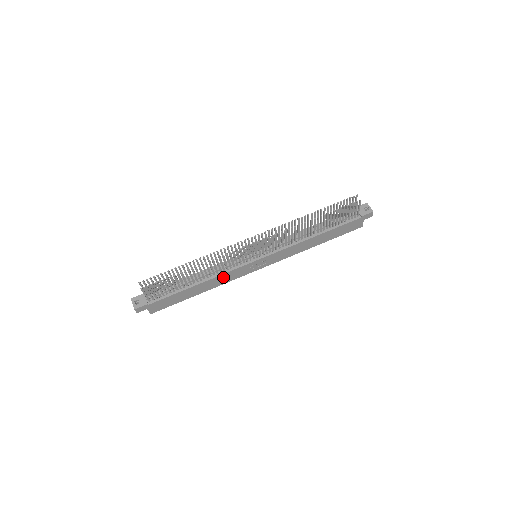
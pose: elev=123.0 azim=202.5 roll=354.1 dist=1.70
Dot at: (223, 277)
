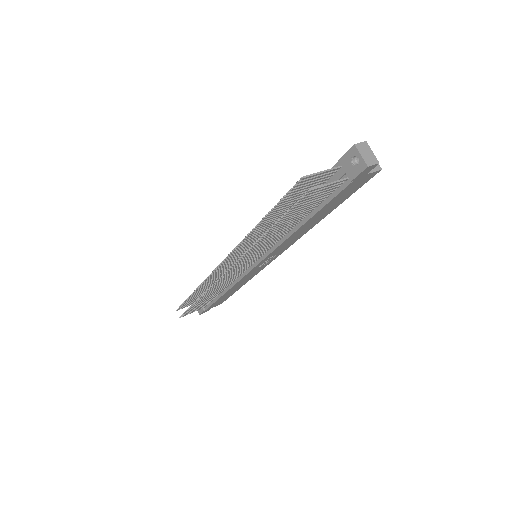
Dot at: (243, 280)
